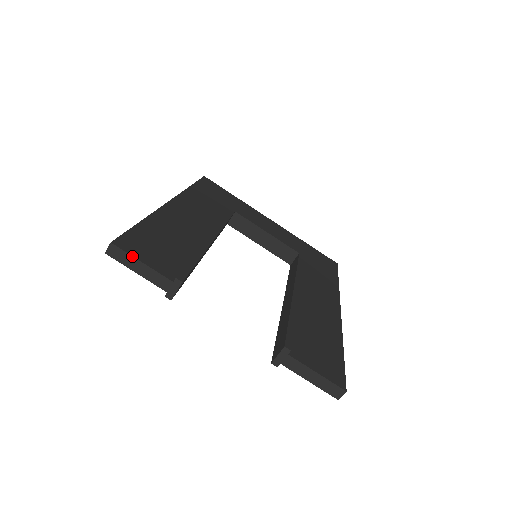
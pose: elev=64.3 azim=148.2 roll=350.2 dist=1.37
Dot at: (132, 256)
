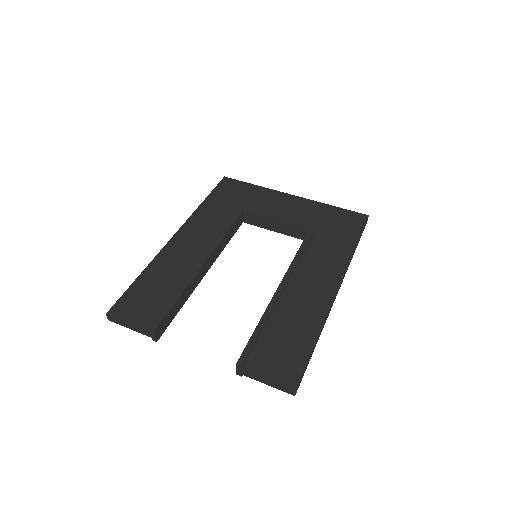
Dot at: (120, 320)
